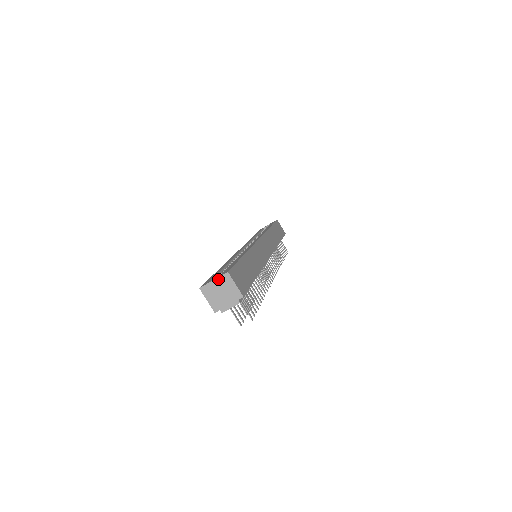
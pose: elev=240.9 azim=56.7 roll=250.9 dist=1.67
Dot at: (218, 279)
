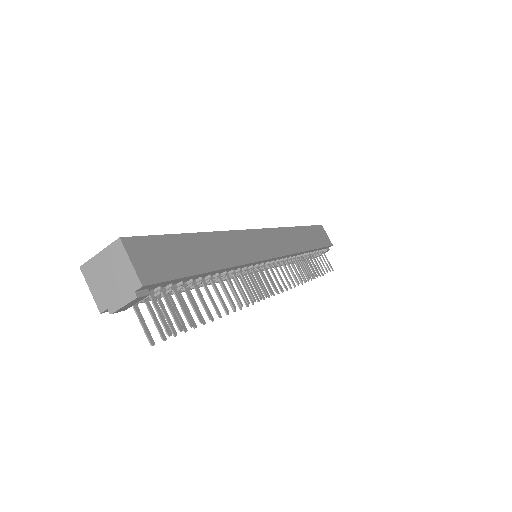
Dot at: (105, 251)
